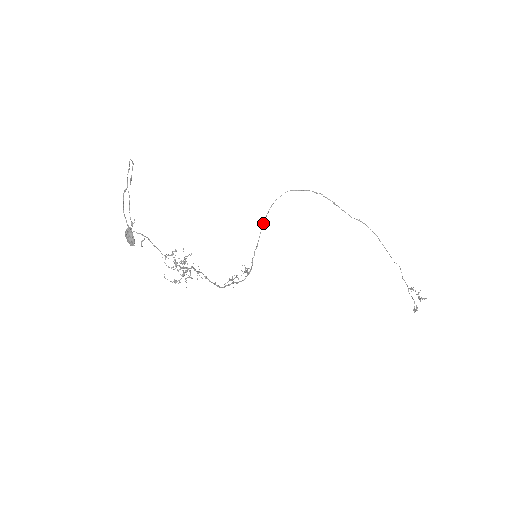
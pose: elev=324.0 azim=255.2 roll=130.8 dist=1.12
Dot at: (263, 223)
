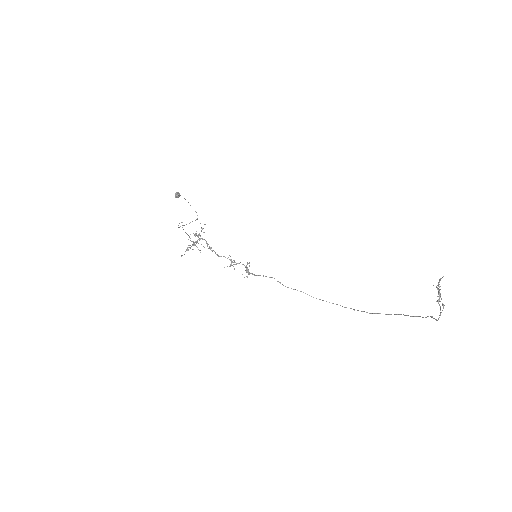
Dot at: occluded
